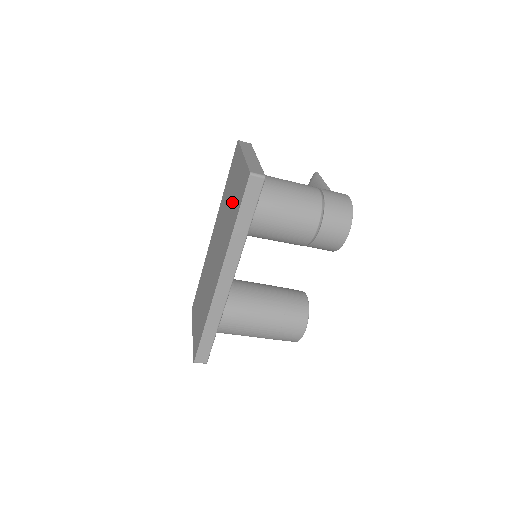
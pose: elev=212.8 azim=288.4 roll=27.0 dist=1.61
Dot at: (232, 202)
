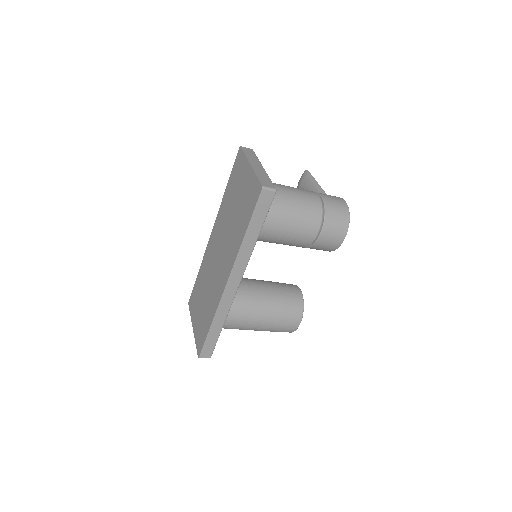
Dot at: (239, 209)
